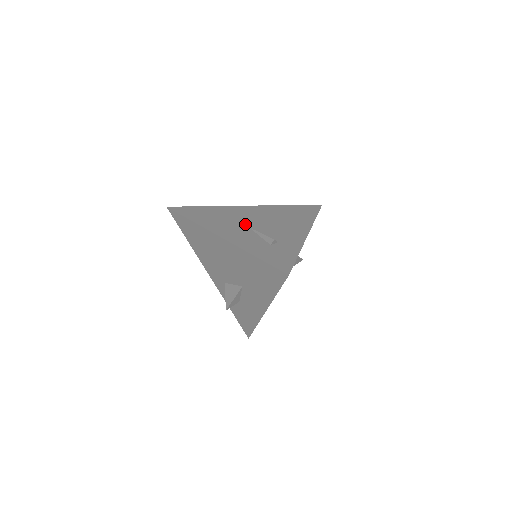
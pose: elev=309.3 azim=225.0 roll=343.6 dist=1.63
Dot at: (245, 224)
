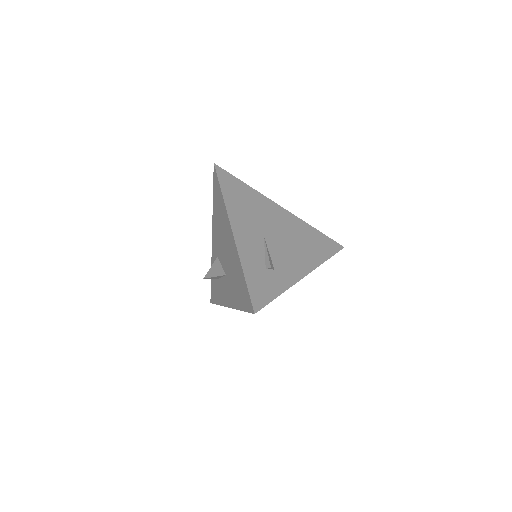
Dot at: (263, 229)
